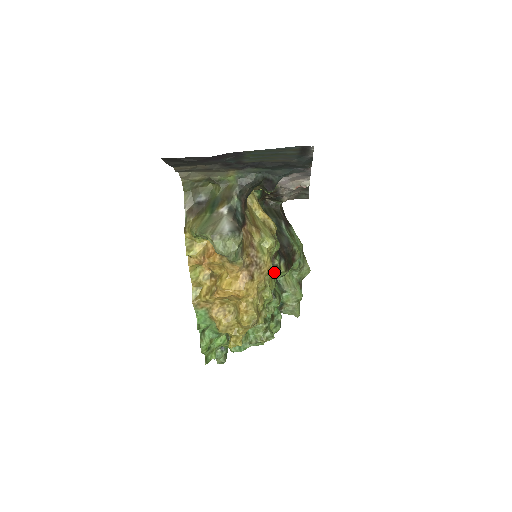
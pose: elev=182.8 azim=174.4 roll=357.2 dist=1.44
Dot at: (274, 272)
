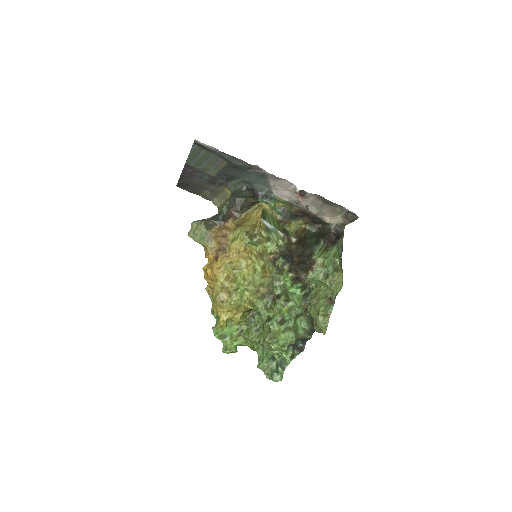
Dot at: (277, 273)
